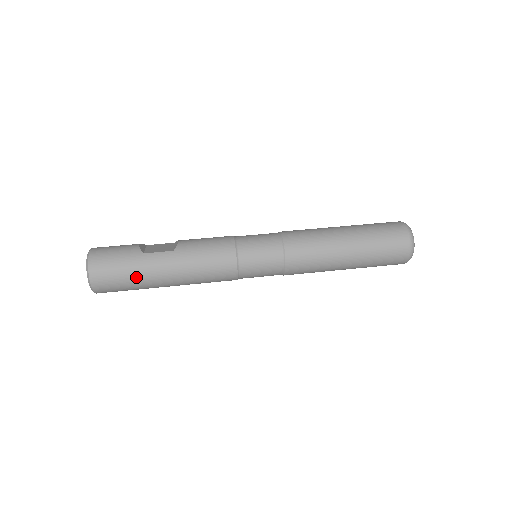
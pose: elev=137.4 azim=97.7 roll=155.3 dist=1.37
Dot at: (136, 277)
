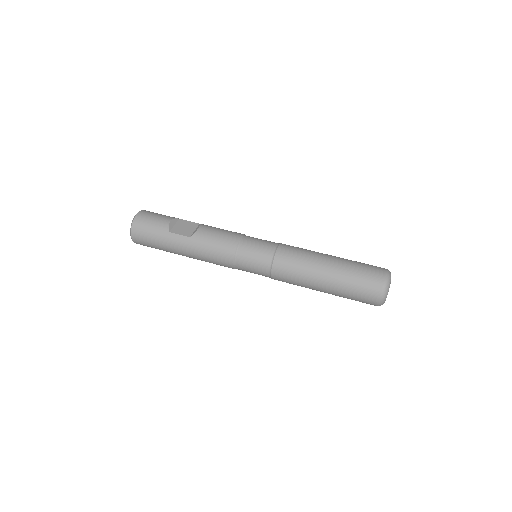
Dot at: (162, 247)
